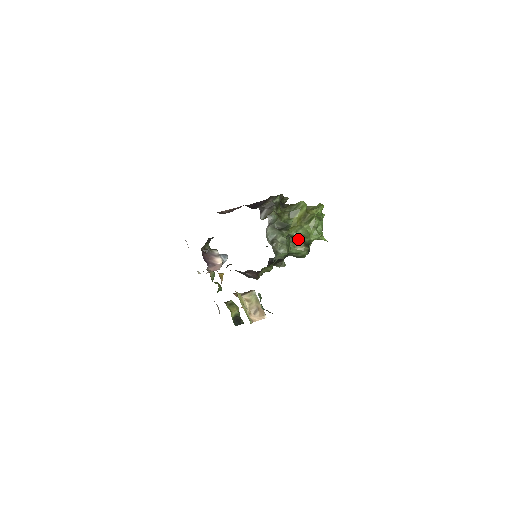
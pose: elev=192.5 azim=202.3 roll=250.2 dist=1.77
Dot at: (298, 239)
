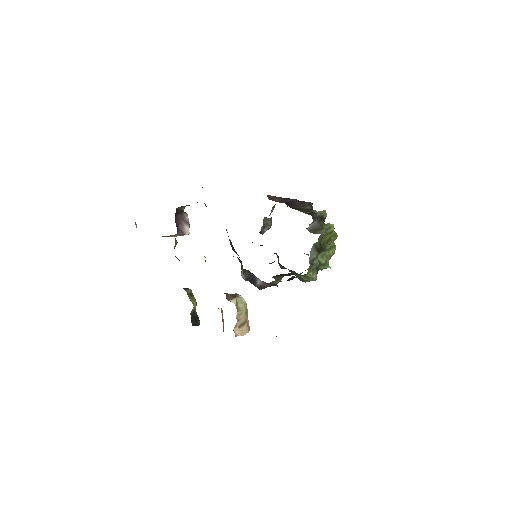
Dot at: occluded
